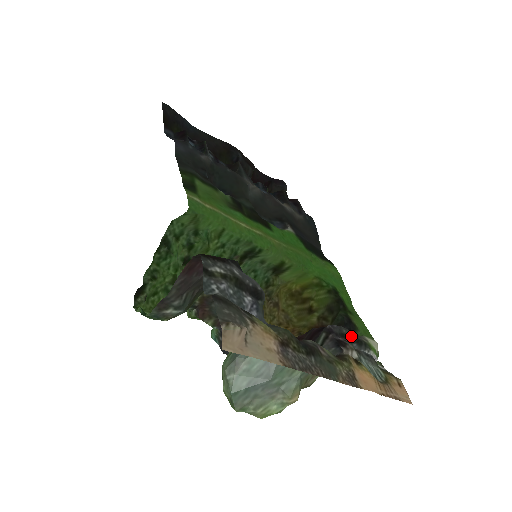
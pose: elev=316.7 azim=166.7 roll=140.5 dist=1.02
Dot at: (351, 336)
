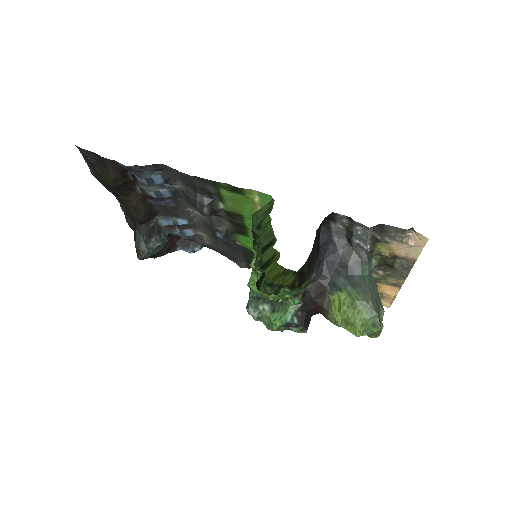
Dot at: occluded
